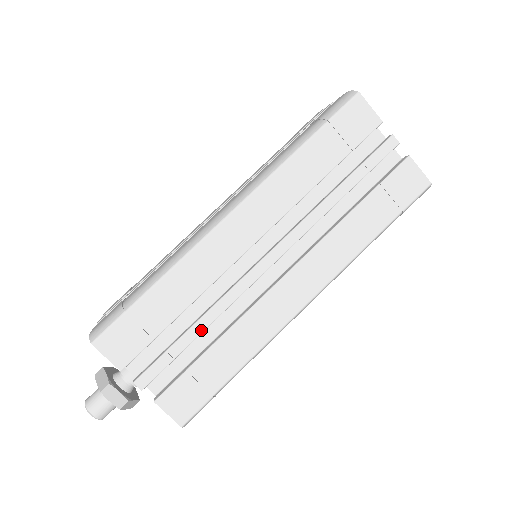
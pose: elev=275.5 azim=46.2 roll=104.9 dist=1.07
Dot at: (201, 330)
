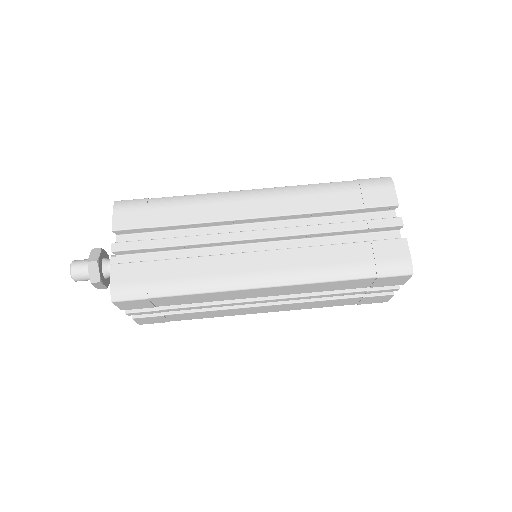
Dot at: (189, 309)
